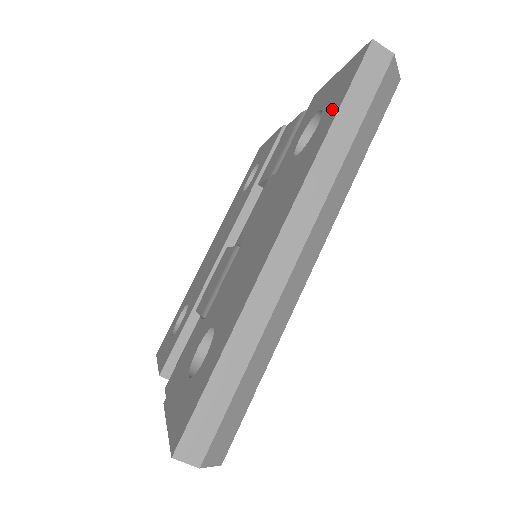
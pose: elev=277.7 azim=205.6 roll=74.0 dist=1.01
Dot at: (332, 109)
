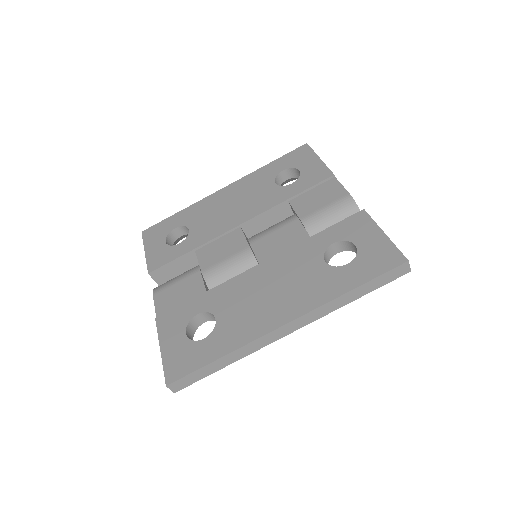
Dot at: (361, 273)
